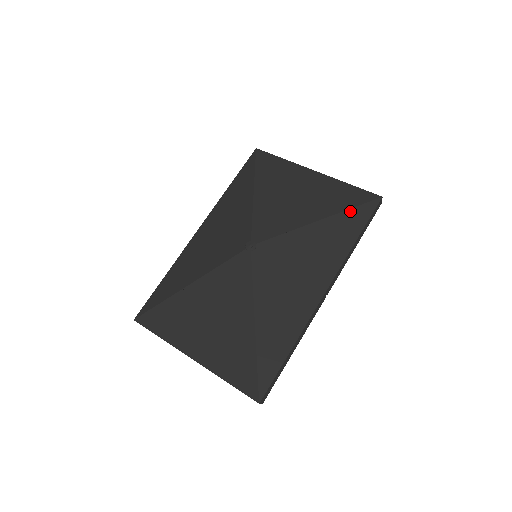
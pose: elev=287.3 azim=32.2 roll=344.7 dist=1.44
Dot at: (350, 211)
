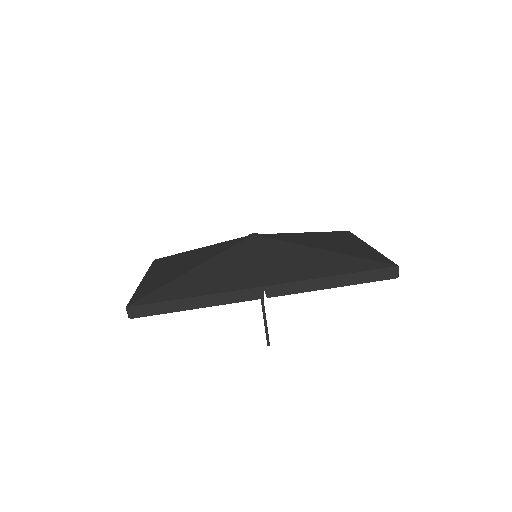
Dot at: (355, 258)
